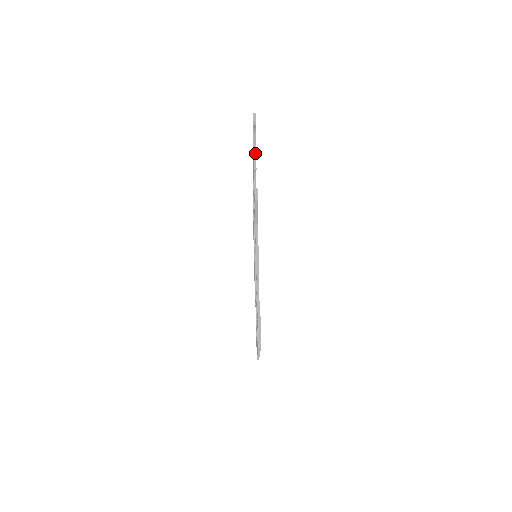
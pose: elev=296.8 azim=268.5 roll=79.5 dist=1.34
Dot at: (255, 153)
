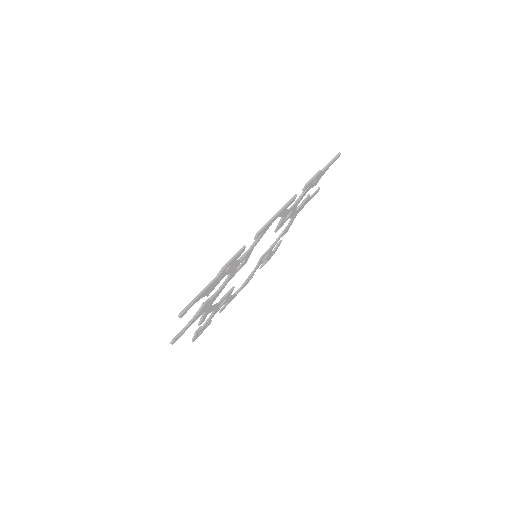
Dot at: (204, 296)
